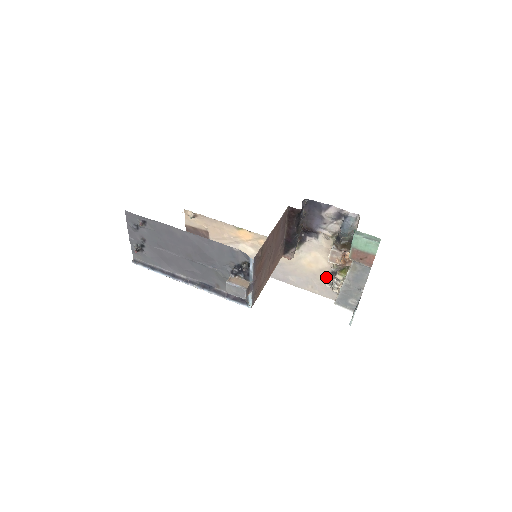
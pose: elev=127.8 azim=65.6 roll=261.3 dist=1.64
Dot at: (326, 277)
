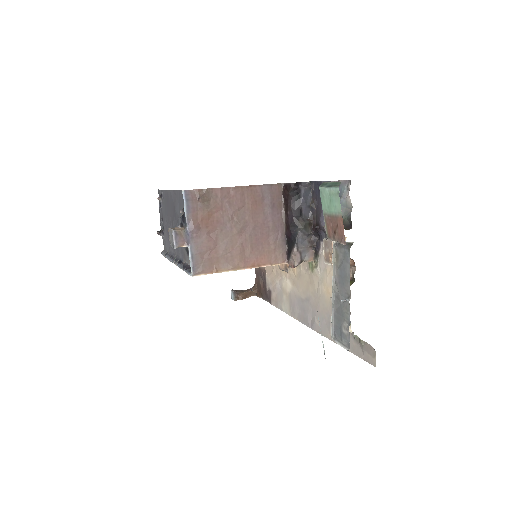
Dot at: occluded
